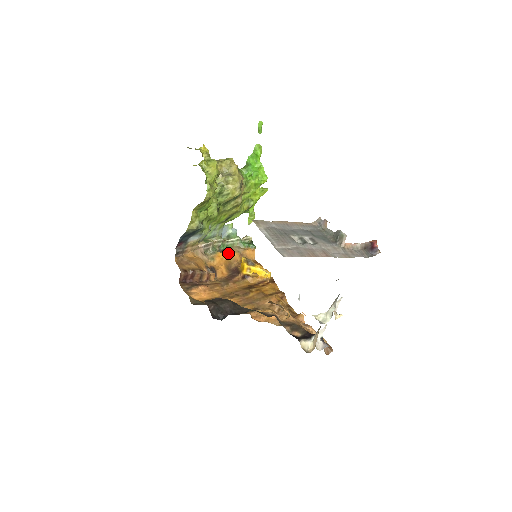
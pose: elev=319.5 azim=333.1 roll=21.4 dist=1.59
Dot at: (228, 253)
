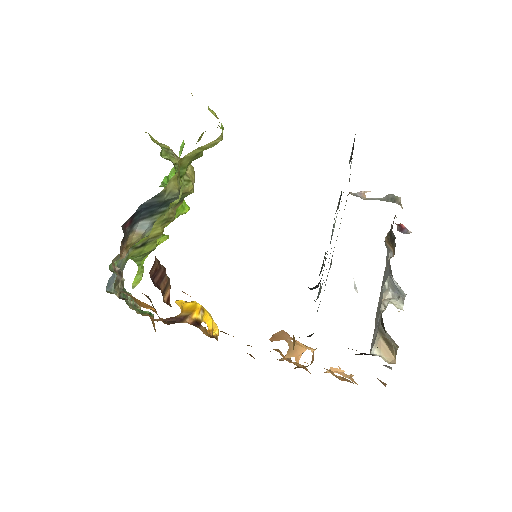
Dot at: occluded
